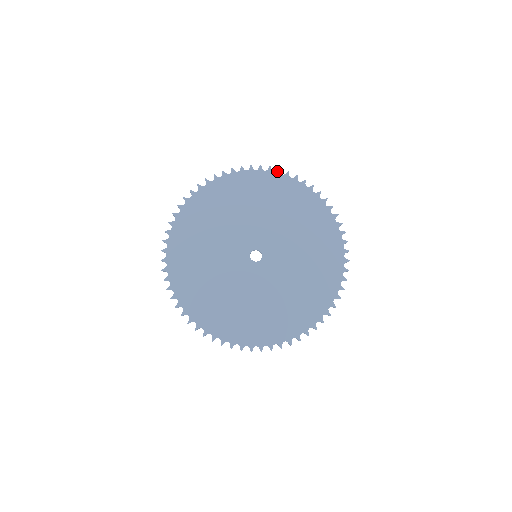
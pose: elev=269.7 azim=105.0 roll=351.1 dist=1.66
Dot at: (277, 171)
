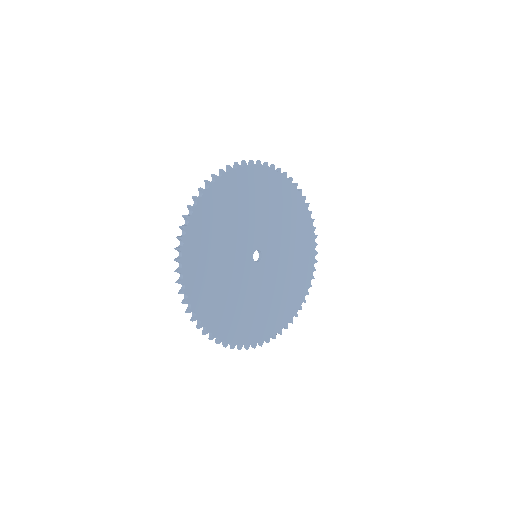
Dot at: (304, 197)
